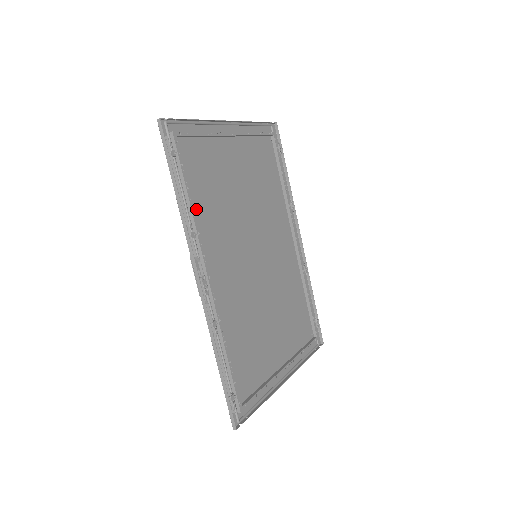
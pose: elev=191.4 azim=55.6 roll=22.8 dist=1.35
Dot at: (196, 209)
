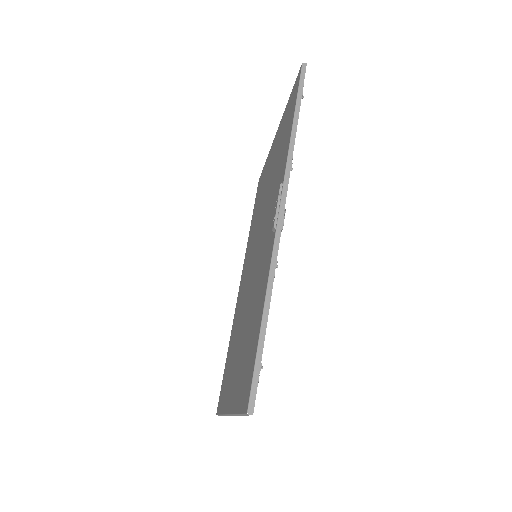
Dot at: (283, 156)
